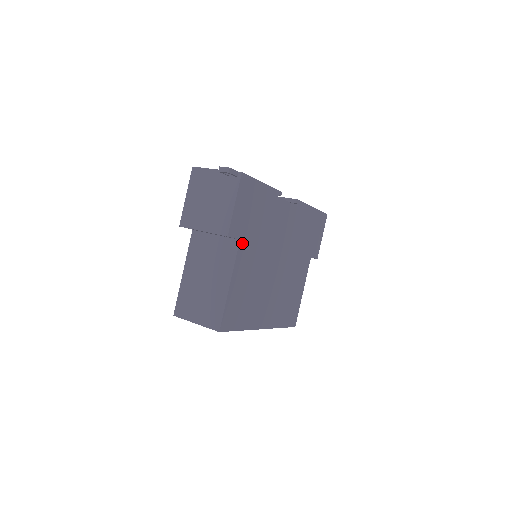
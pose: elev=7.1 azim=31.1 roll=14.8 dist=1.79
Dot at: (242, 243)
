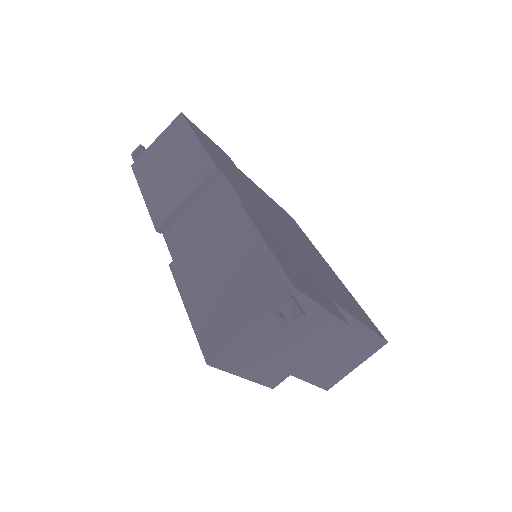
Dot at: (329, 297)
